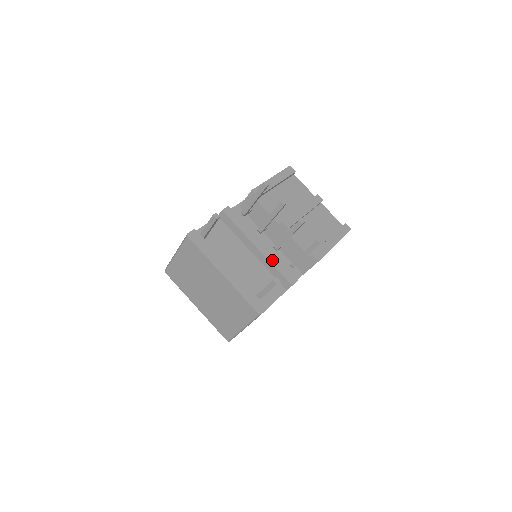
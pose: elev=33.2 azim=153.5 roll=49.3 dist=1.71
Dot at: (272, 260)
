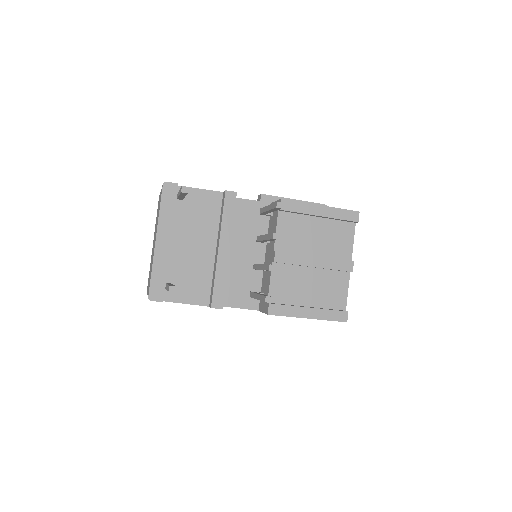
Dot at: (220, 271)
